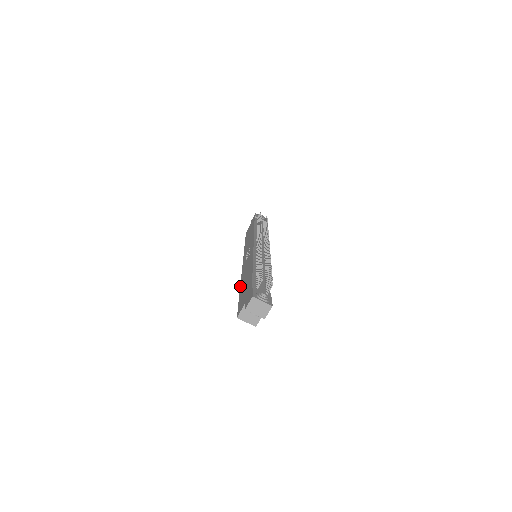
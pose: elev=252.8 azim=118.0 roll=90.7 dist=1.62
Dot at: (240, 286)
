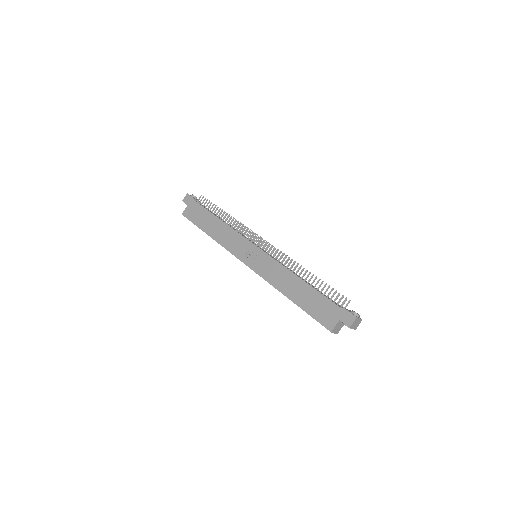
Dot at: (285, 295)
